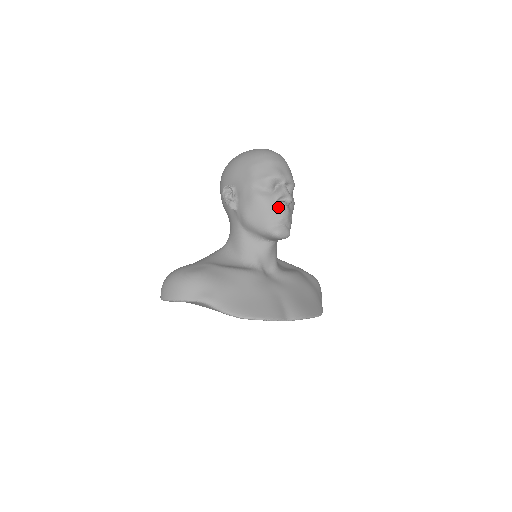
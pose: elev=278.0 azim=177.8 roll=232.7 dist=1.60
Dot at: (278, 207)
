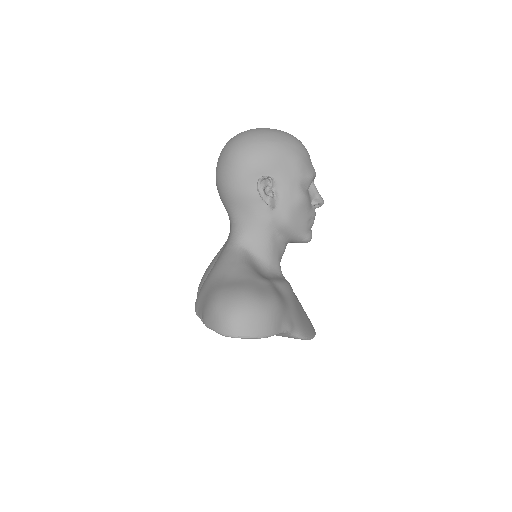
Dot at: (313, 210)
